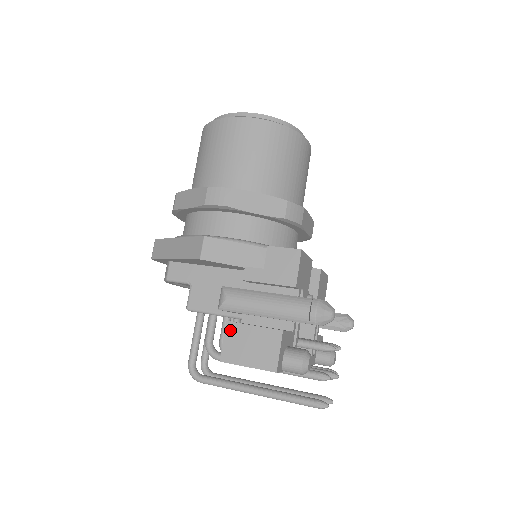
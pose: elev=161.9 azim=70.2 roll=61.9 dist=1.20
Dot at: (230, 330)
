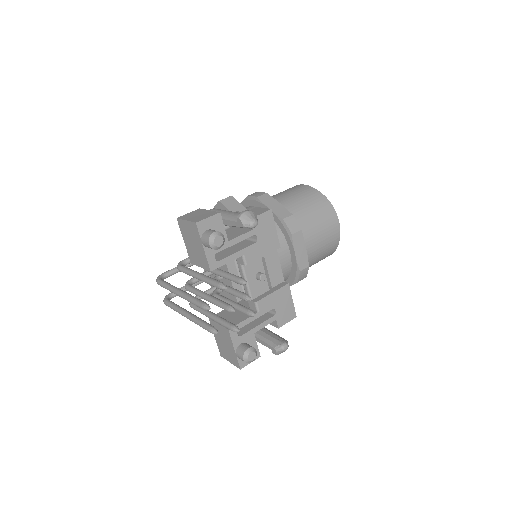
Dot at: (197, 210)
